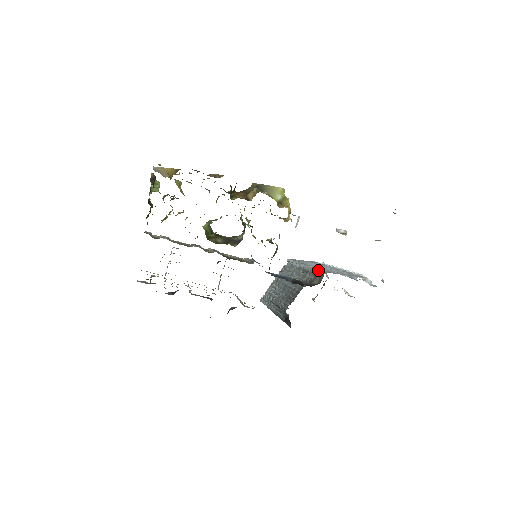
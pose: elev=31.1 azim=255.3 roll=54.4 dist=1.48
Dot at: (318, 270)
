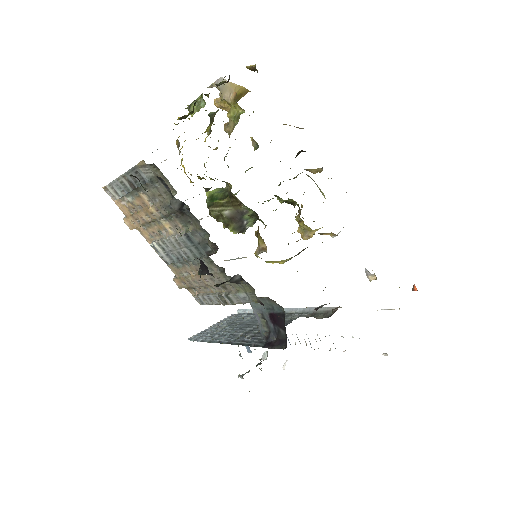
Dot at: (322, 307)
